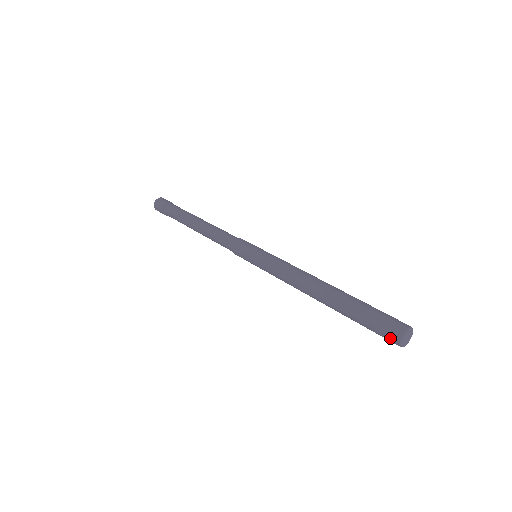
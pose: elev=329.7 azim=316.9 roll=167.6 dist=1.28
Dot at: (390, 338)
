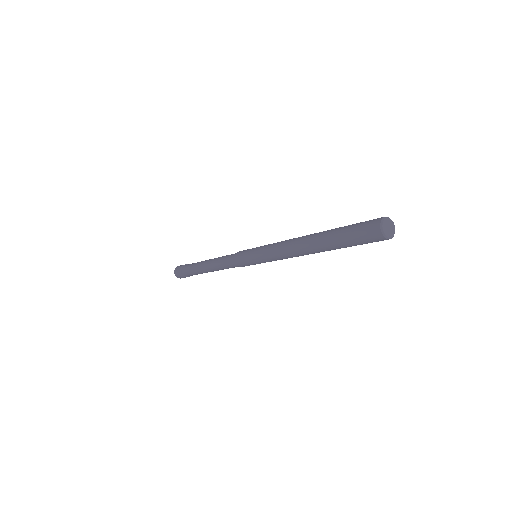
Dot at: (371, 232)
